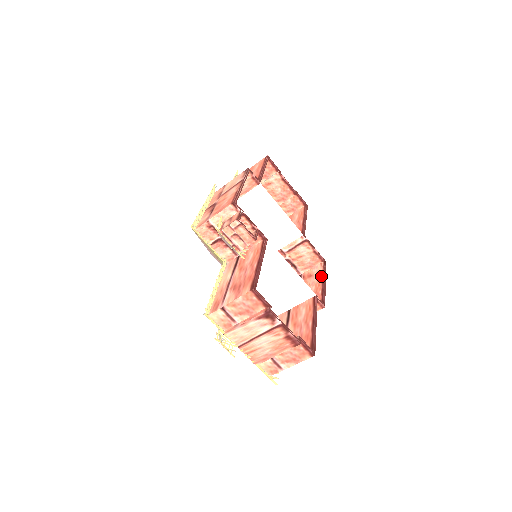
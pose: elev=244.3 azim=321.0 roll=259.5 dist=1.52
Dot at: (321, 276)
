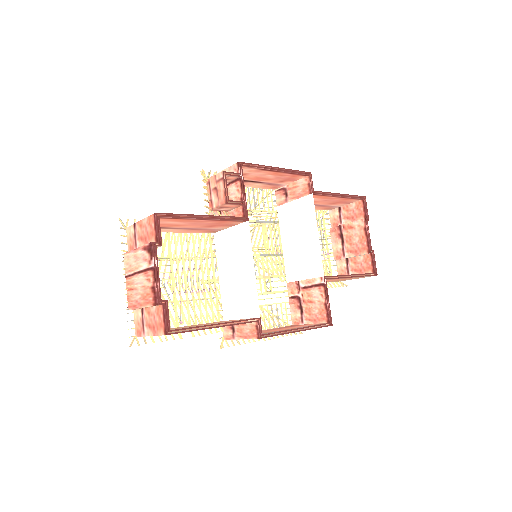
Dot at: (305, 326)
